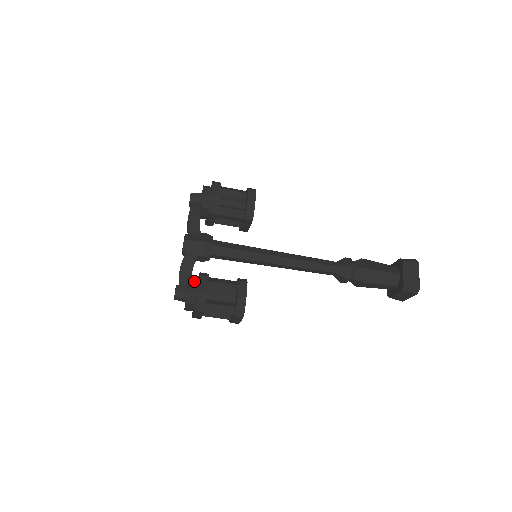
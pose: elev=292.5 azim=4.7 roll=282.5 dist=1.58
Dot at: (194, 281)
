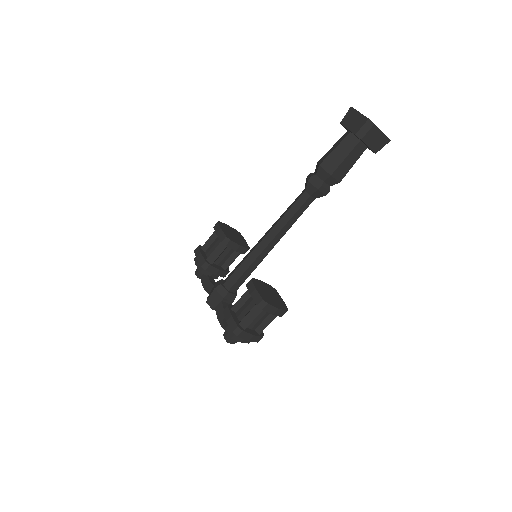
Dot at: (225, 319)
